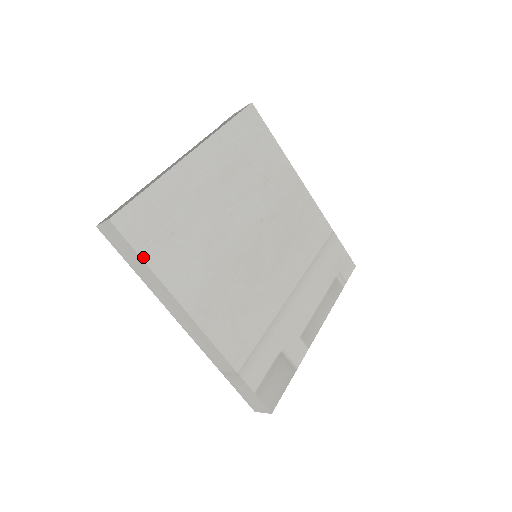
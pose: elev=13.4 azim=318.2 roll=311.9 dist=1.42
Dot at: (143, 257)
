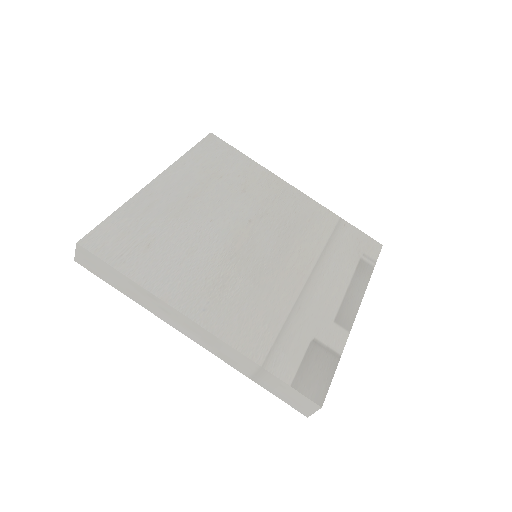
Dot at: (119, 269)
